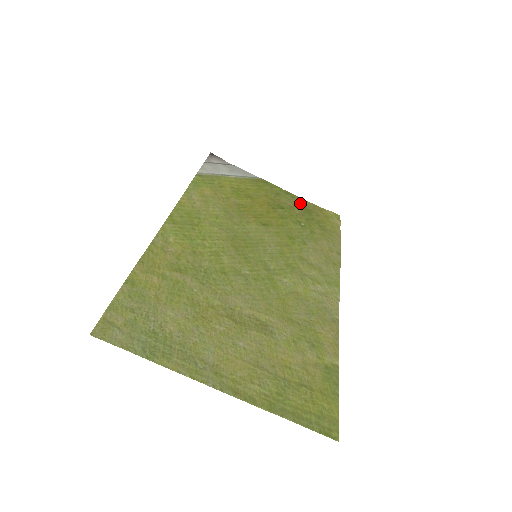
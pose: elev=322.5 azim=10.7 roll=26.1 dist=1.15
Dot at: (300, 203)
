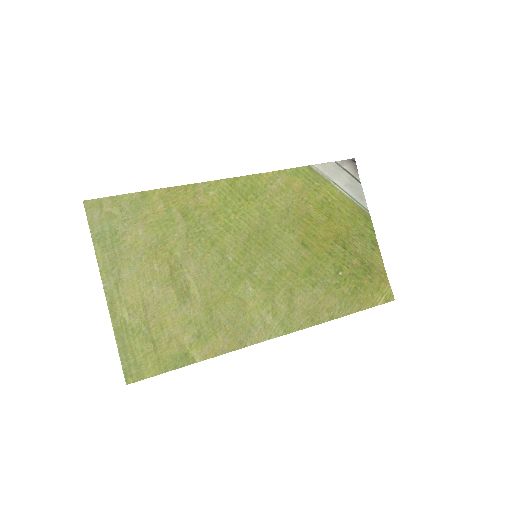
Dot at: (372, 259)
